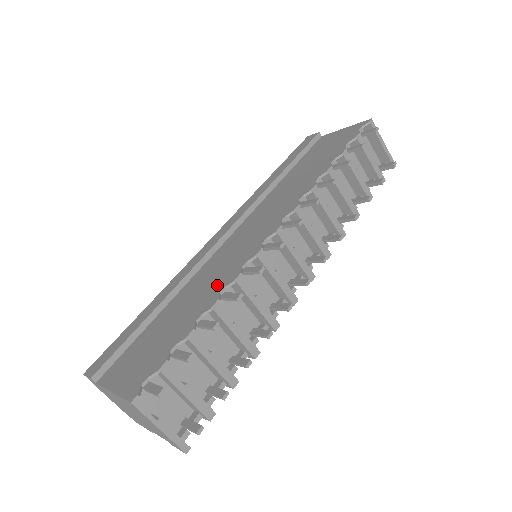
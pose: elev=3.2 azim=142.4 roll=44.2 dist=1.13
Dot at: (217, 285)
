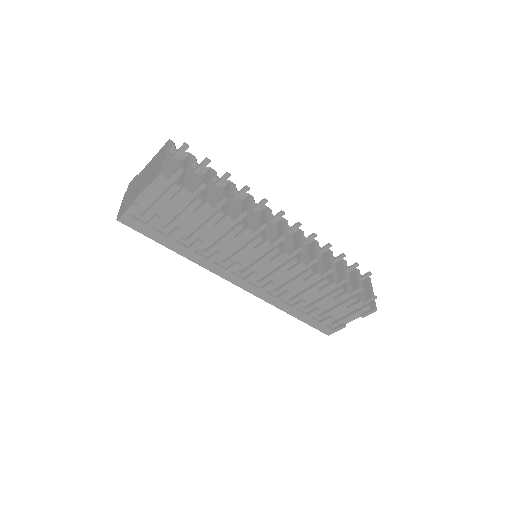
Dot at: occluded
